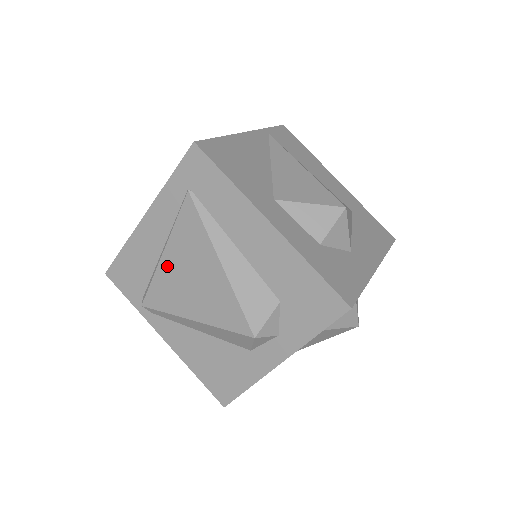
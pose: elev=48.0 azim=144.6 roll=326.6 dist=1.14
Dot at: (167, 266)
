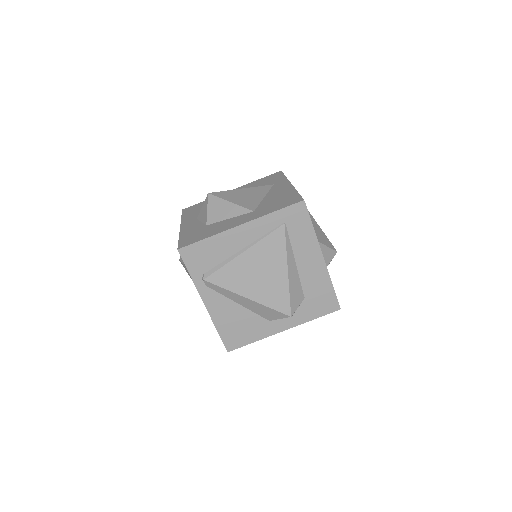
Dot at: (243, 261)
